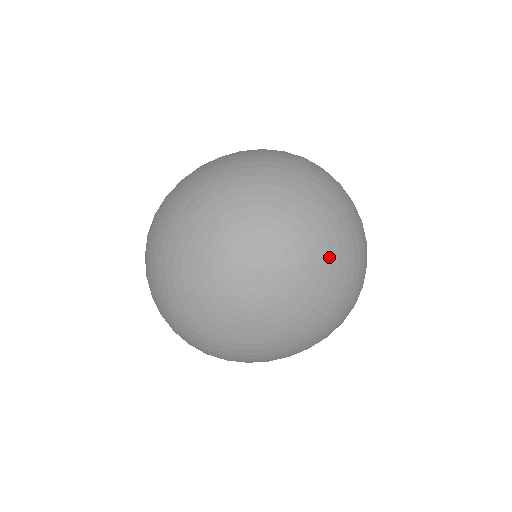
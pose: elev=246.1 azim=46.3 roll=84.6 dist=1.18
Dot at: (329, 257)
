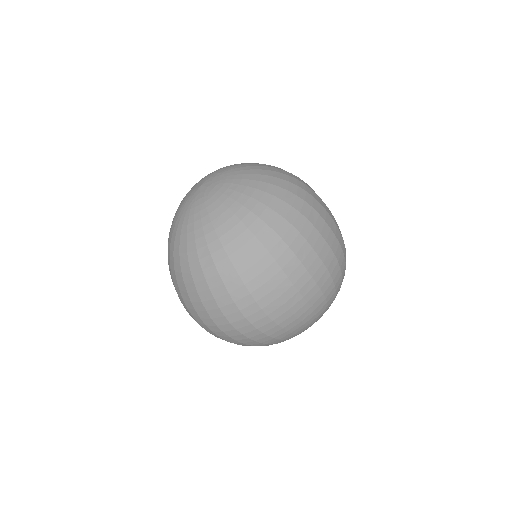
Dot at: (247, 164)
